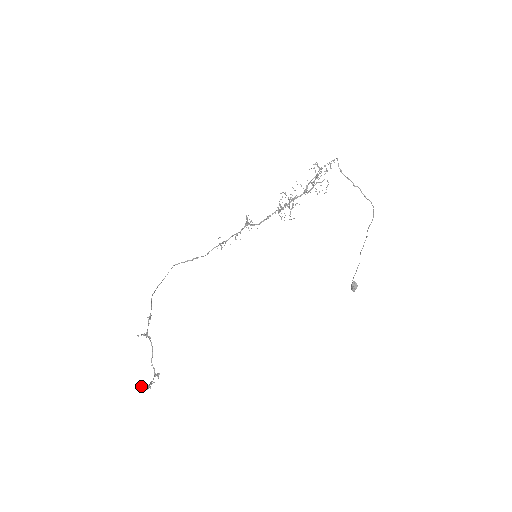
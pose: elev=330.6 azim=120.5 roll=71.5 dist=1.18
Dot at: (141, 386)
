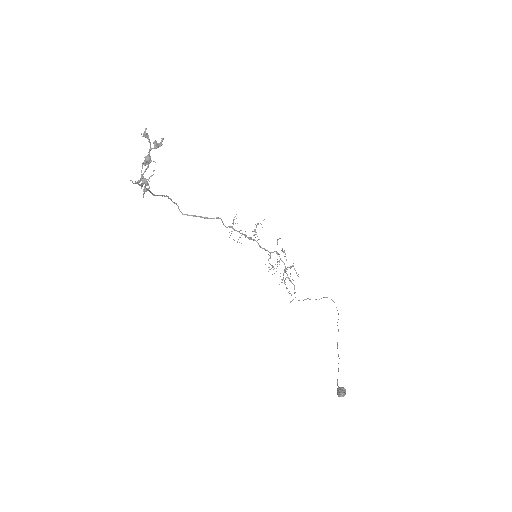
Dot at: (148, 138)
